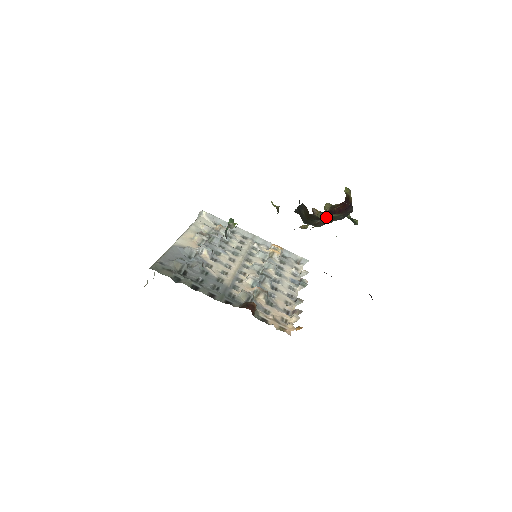
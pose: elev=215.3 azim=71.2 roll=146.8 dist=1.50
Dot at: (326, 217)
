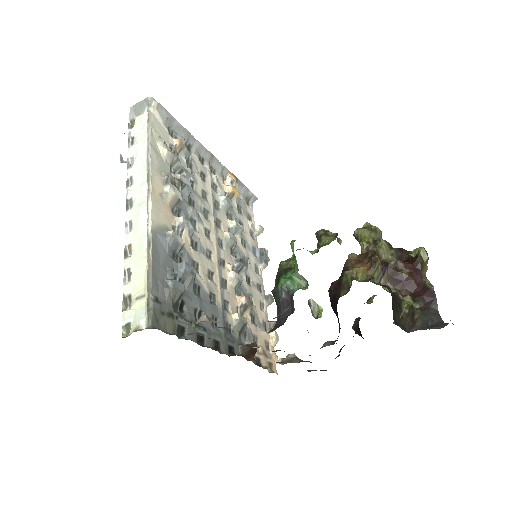
Dot at: (406, 304)
